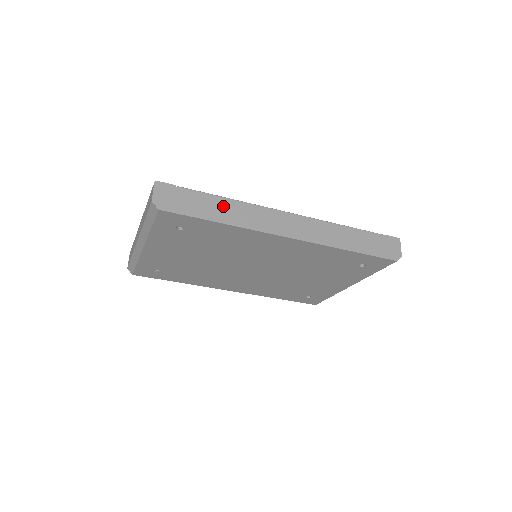
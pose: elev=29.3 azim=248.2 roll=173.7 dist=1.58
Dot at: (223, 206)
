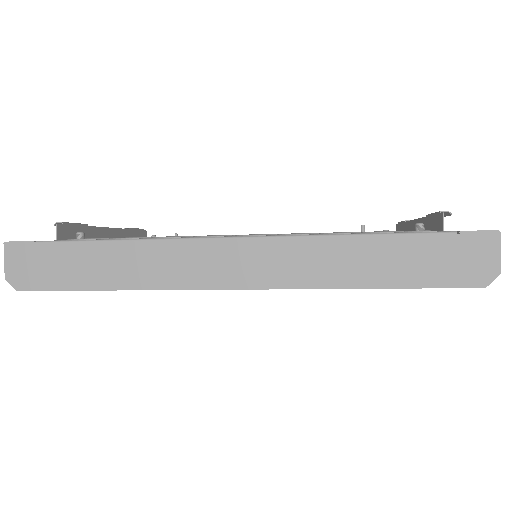
Dot at: (110, 258)
